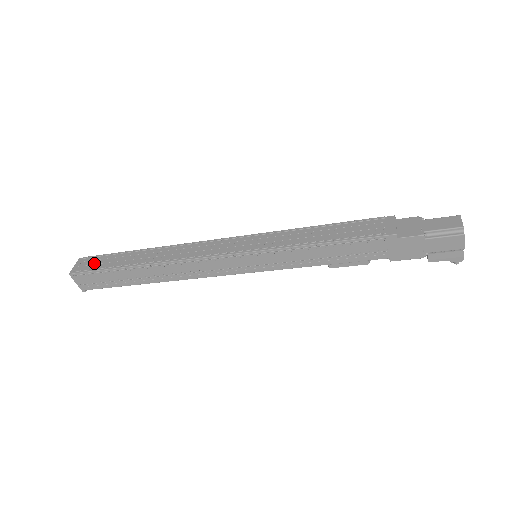
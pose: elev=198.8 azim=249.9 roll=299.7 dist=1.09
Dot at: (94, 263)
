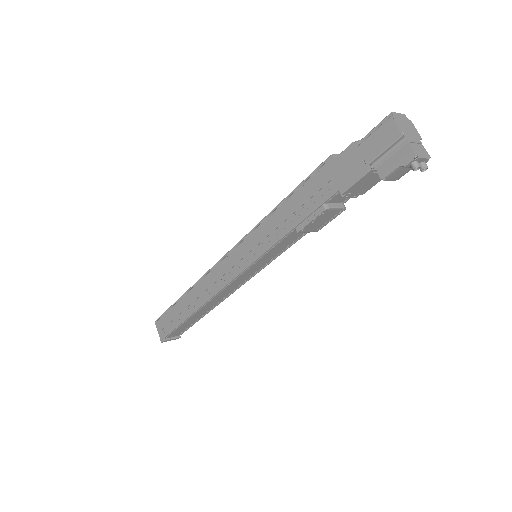
Dot at: occluded
